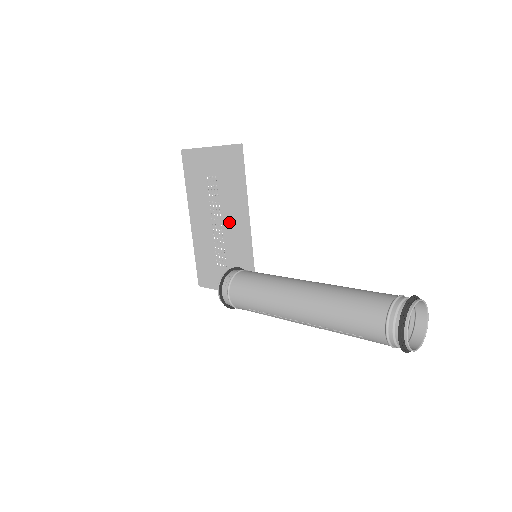
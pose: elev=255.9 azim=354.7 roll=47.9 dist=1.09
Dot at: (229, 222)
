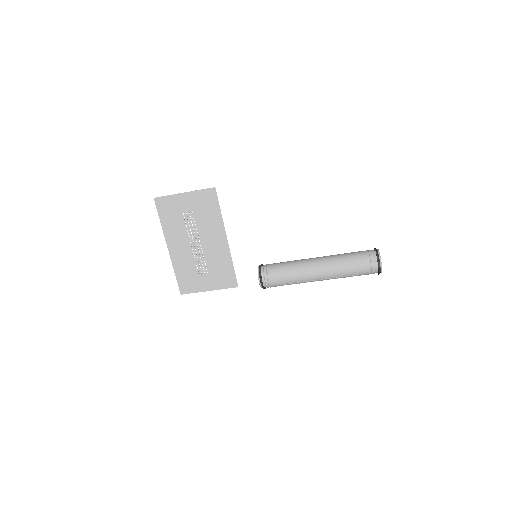
Dot at: (208, 241)
